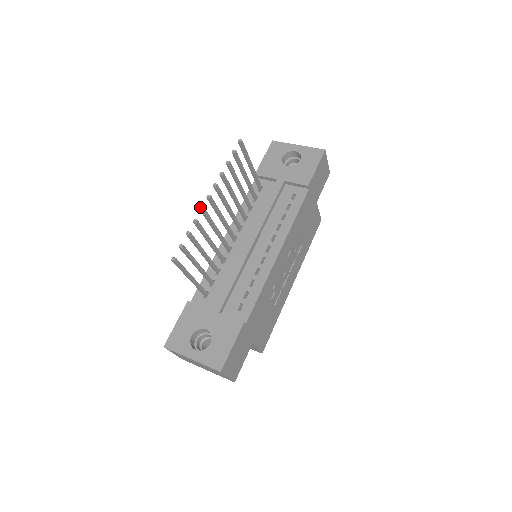
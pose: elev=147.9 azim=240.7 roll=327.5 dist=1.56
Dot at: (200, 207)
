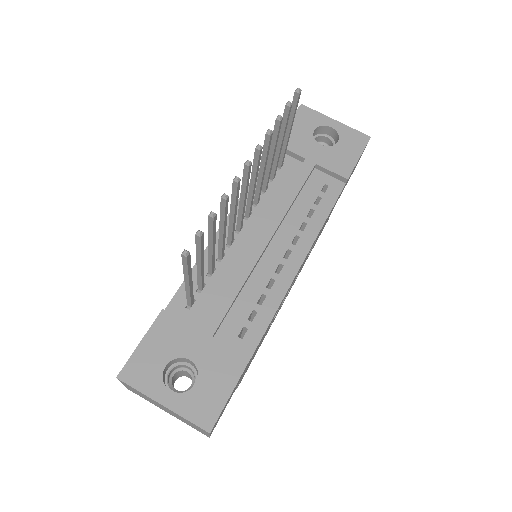
Dot at: (235, 177)
